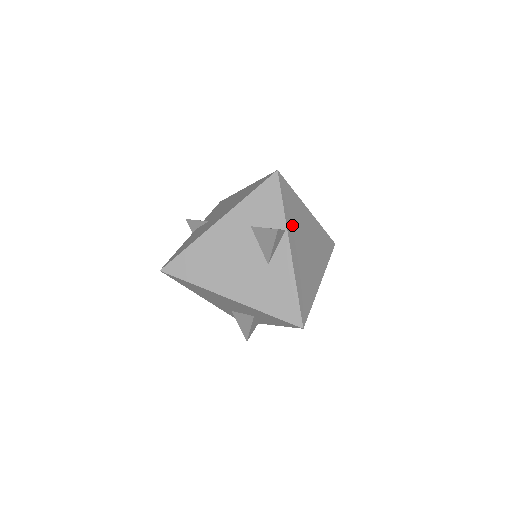
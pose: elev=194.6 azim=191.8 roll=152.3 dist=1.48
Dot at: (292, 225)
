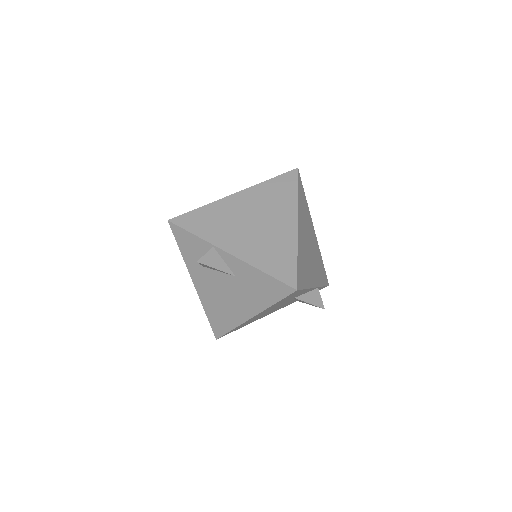
Dot at: (217, 234)
